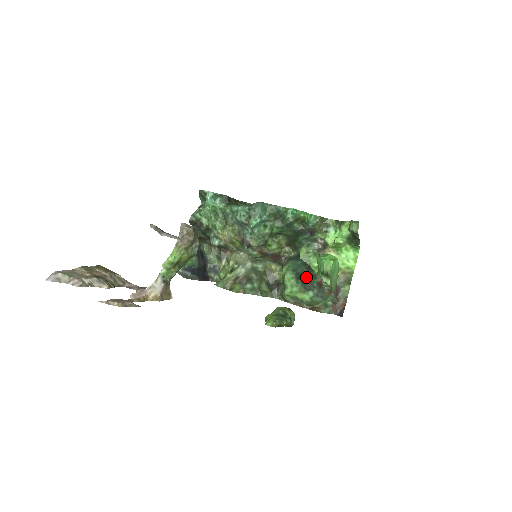
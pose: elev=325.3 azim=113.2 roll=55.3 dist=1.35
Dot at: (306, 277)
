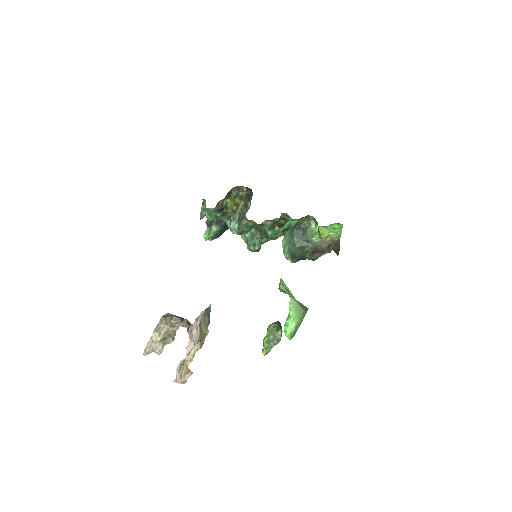
Dot at: (299, 255)
